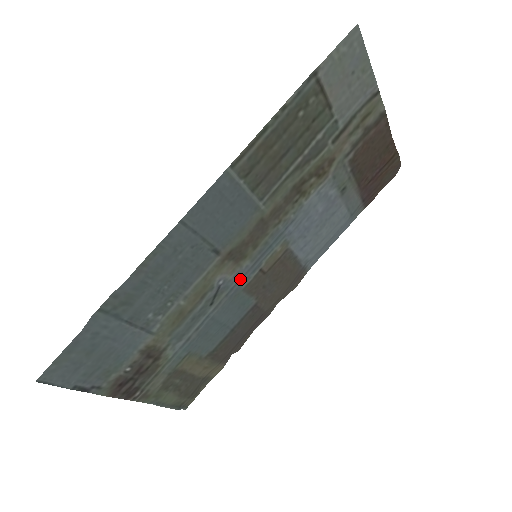
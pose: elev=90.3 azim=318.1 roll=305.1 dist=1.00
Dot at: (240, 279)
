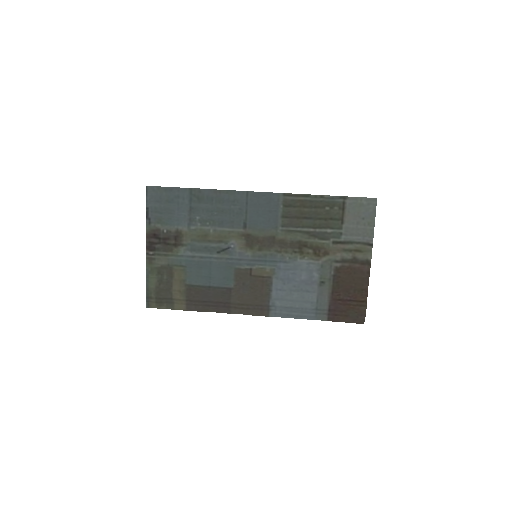
Dot at: (240, 259)
